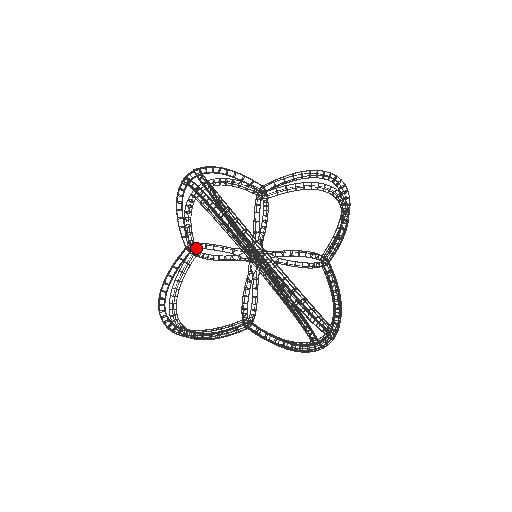
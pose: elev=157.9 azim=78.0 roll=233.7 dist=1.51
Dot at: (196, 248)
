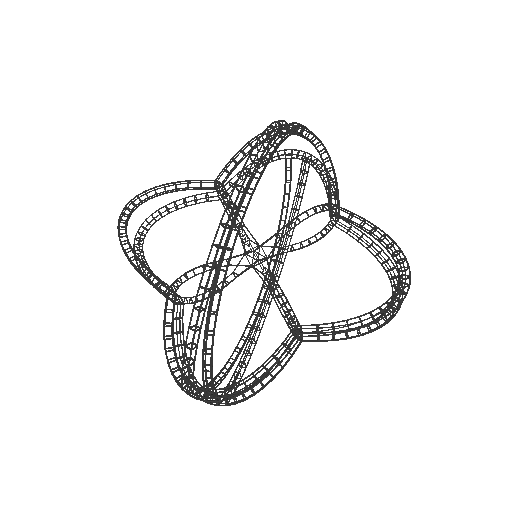
Dot at: (217, 188)
